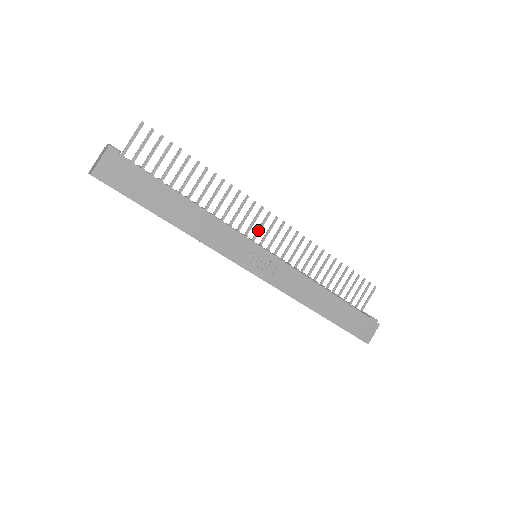
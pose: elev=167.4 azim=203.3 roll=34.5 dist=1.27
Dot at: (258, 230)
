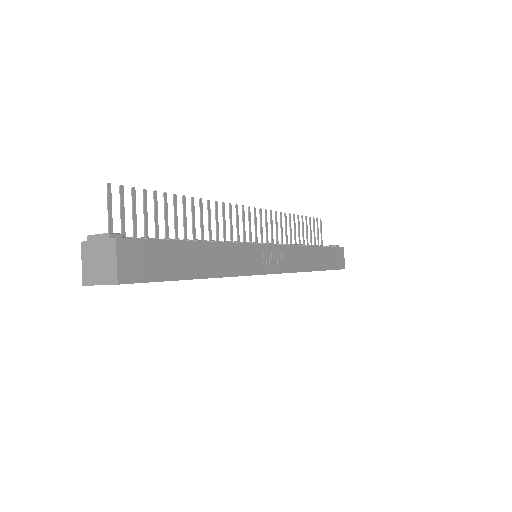
Dot at: (244, 230)
